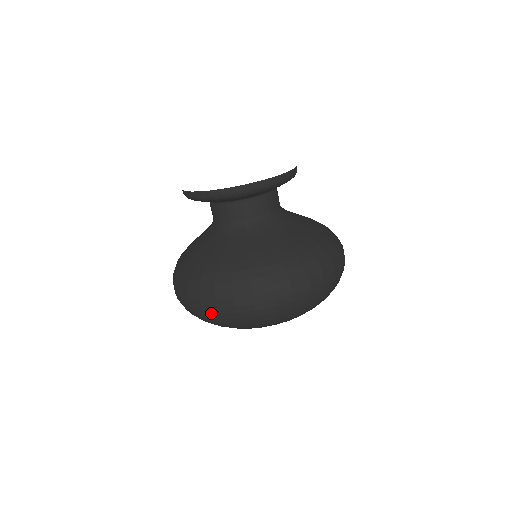
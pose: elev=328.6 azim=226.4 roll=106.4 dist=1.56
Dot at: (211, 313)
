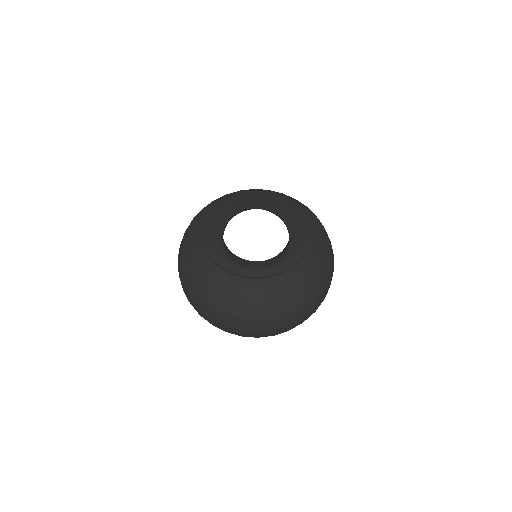
Dot at: occluded
